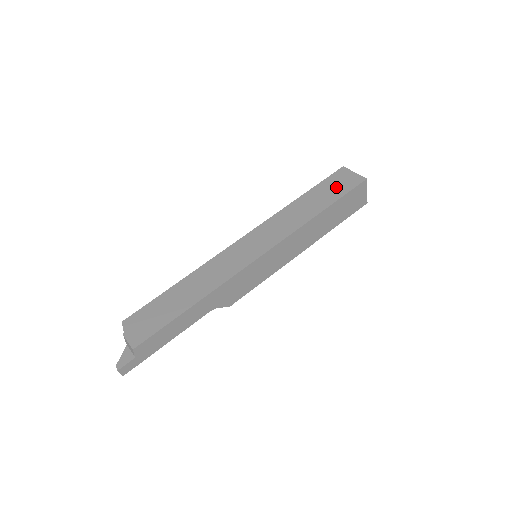
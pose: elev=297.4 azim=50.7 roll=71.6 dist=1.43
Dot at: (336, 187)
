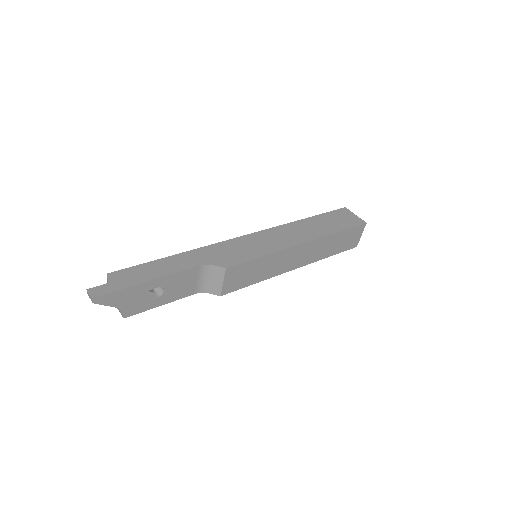
Dot at: occluded
